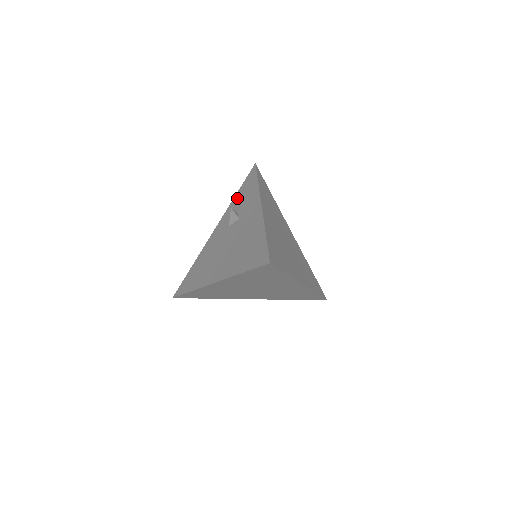
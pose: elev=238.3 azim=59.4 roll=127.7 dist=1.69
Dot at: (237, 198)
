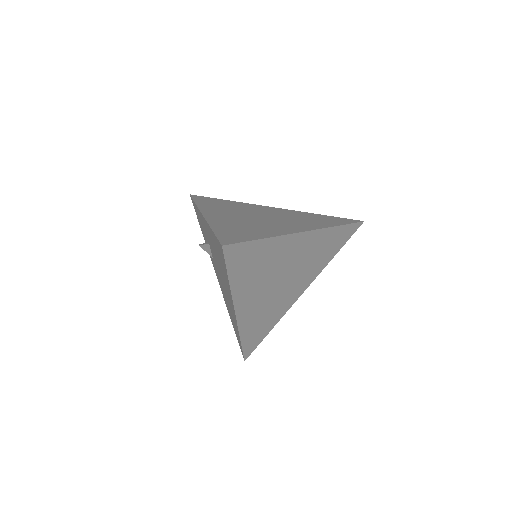
Dot at: occluded
